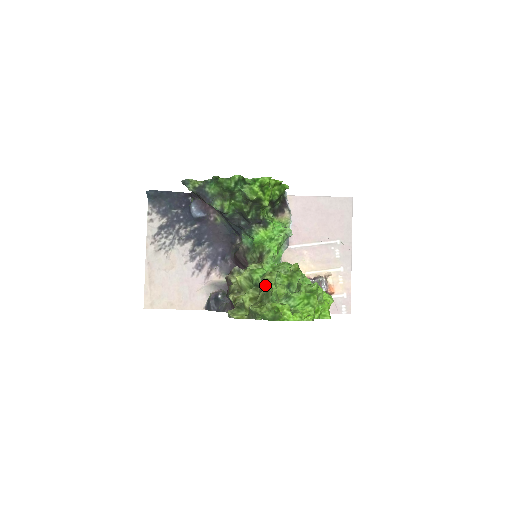
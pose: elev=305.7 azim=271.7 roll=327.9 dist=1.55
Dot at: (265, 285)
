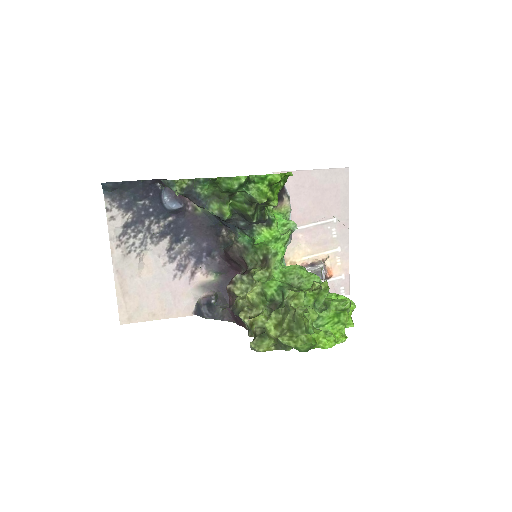
Dot at: (291, 309)
